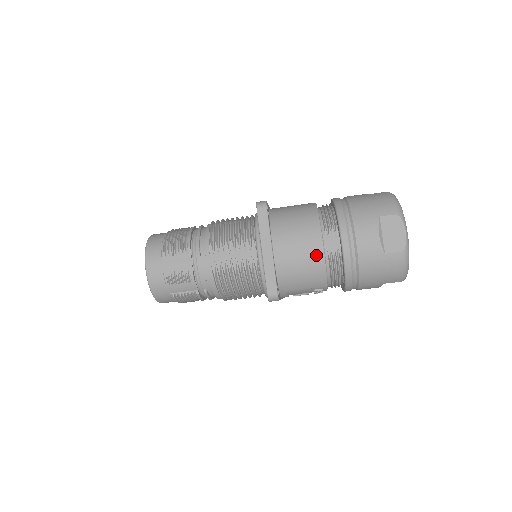
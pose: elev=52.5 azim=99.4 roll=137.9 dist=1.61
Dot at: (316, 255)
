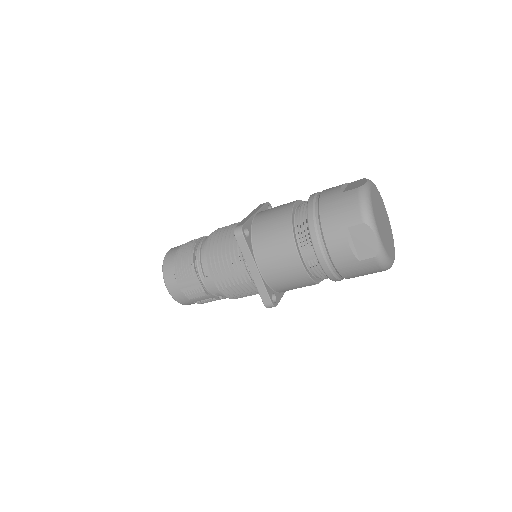
Dot at: (297, 269)
